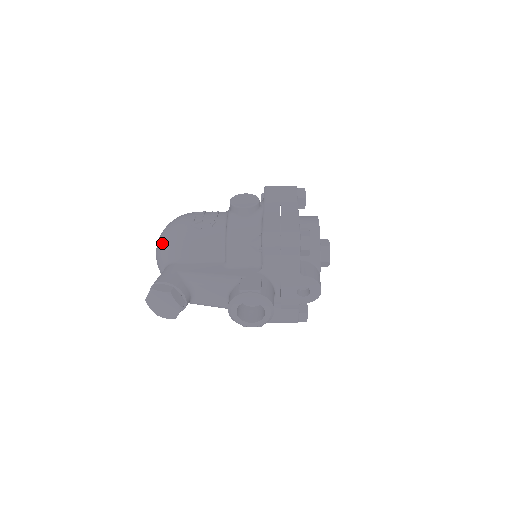
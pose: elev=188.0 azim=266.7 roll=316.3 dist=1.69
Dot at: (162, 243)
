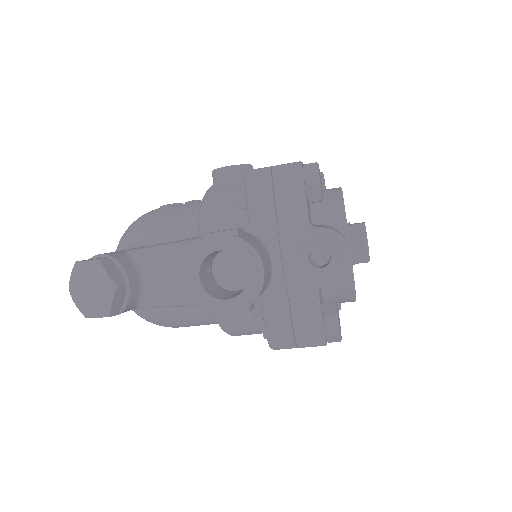
Dot at: occluded
